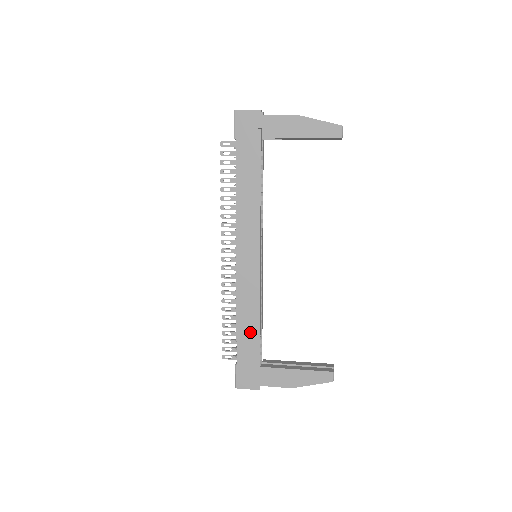
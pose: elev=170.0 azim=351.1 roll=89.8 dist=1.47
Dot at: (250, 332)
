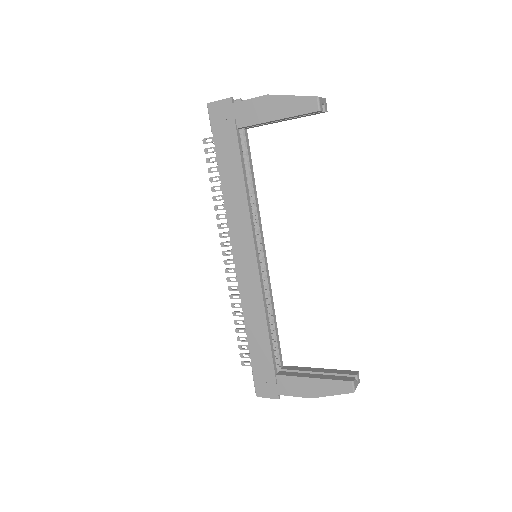
Dot at: (260, 338)
